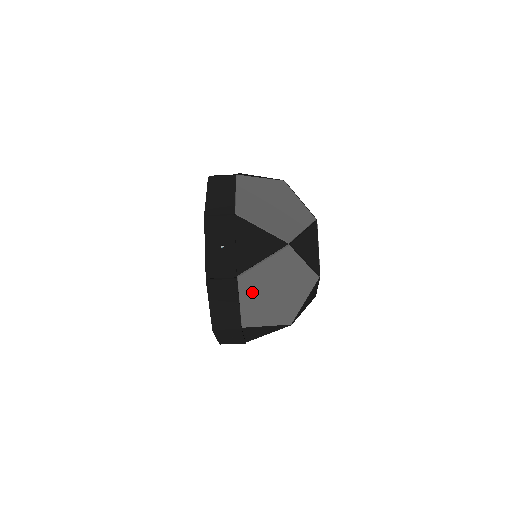
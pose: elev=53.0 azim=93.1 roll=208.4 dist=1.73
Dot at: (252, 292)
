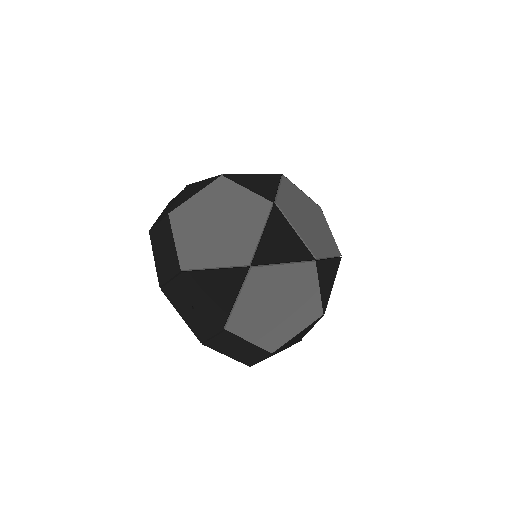
Dot at: (252, 326)
